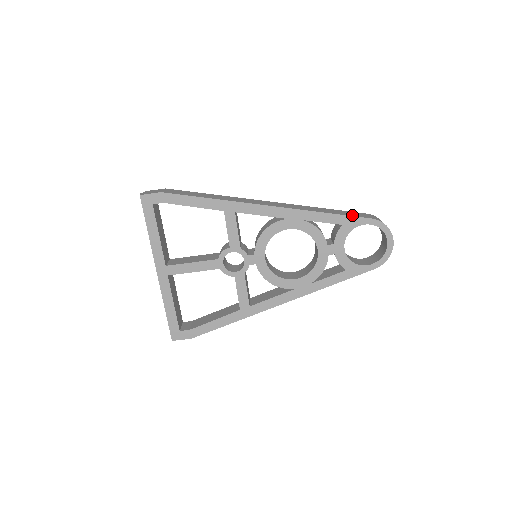
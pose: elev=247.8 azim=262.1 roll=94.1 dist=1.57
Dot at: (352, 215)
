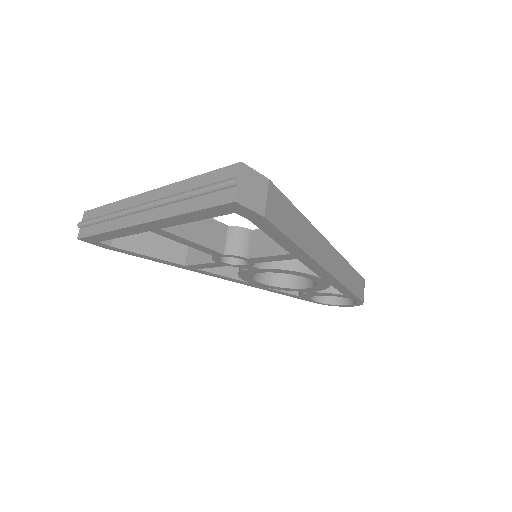
Dot at: (358, 294)
